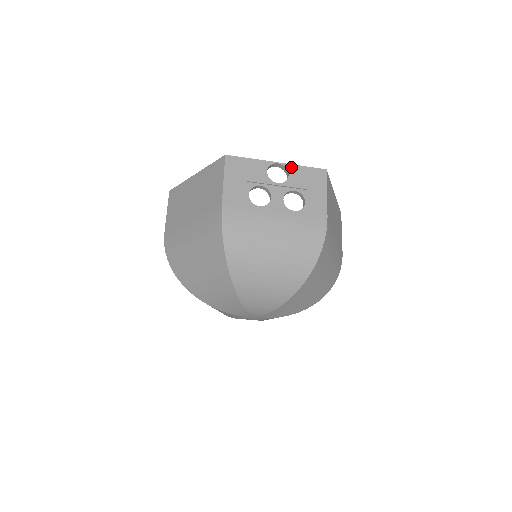
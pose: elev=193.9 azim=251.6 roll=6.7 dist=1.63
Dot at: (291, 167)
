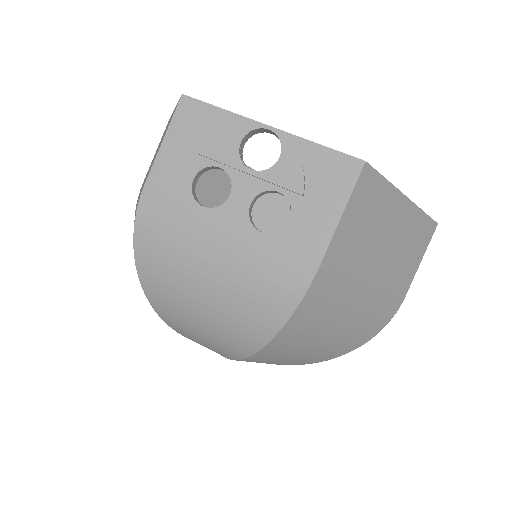
Dot at: (293, 141)
